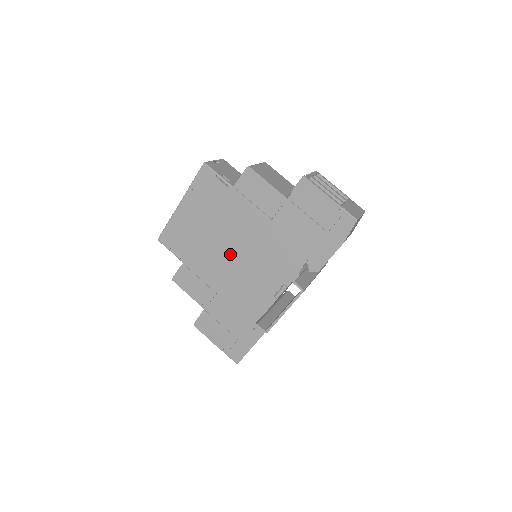
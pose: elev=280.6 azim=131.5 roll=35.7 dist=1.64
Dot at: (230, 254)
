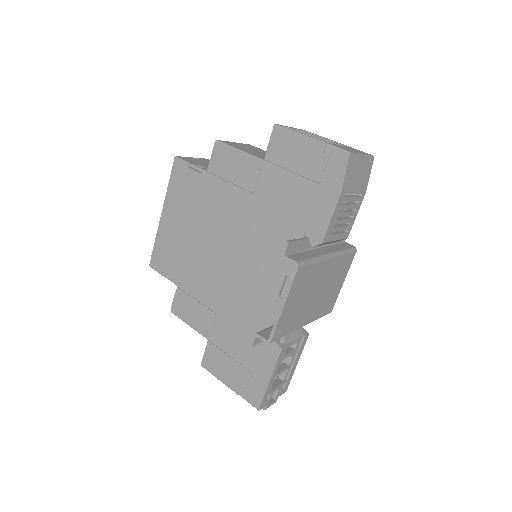
Dot at: (220, 256)
